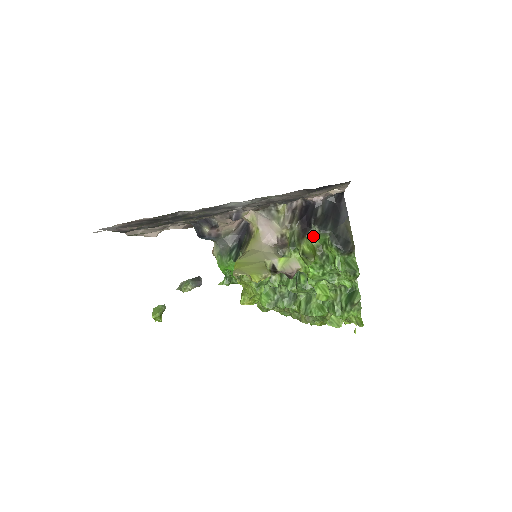
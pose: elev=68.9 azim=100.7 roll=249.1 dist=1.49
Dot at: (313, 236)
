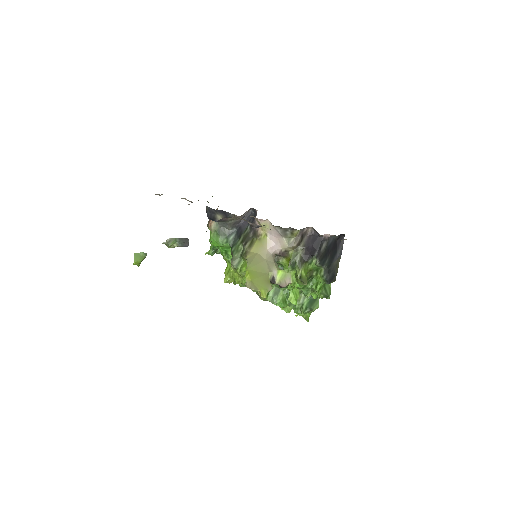
Dot at: (311, 263)
